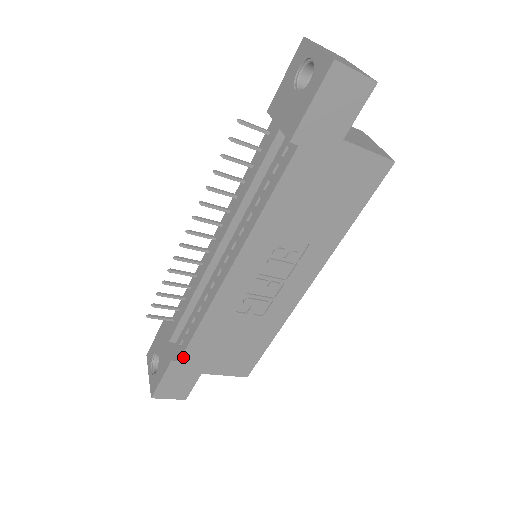
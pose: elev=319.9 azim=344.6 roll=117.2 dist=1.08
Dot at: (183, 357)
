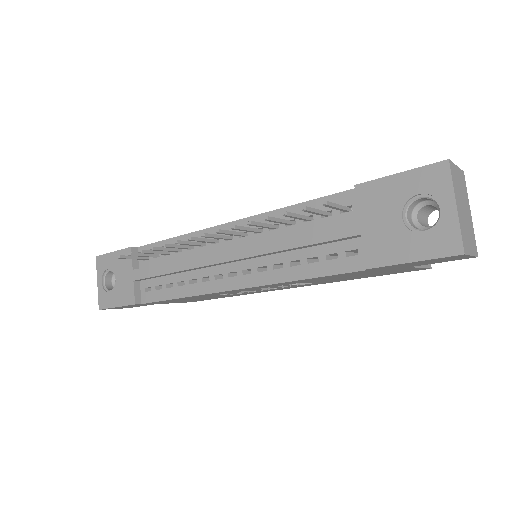
Dot at: (147, 303)
